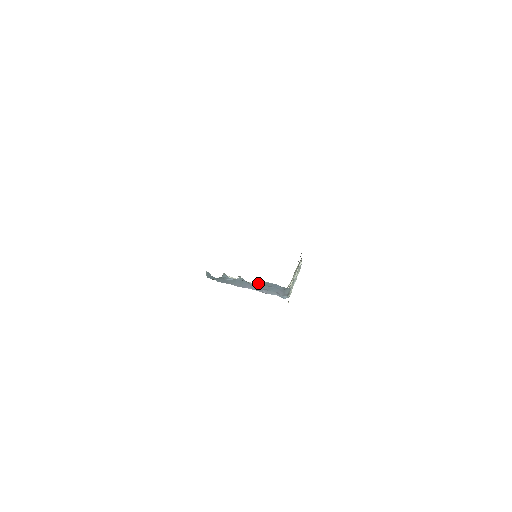
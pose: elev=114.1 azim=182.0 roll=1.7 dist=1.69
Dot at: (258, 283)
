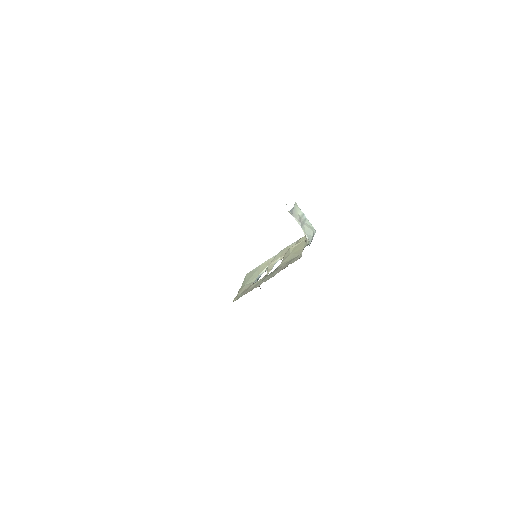
Dot at: occluded
